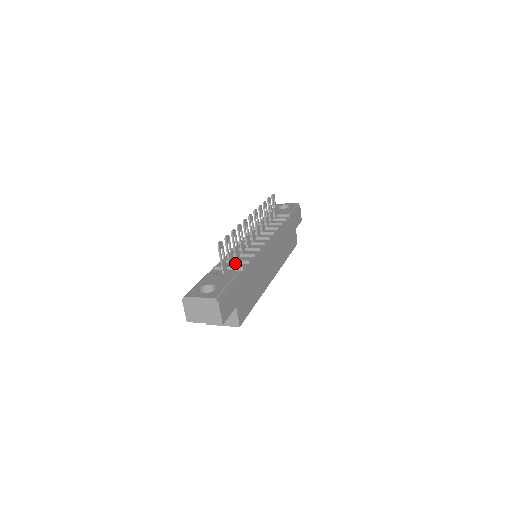
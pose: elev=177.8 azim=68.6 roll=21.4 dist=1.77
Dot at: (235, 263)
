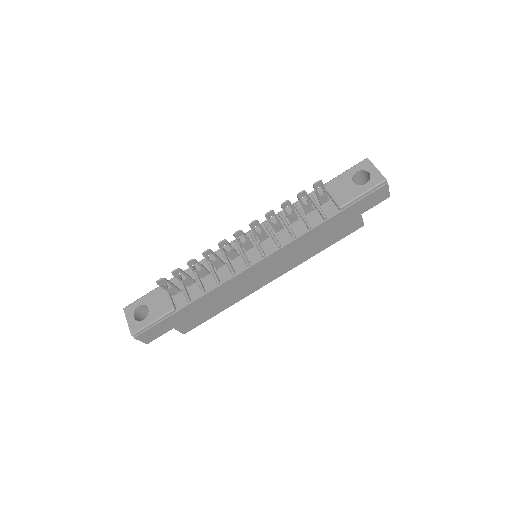
Dot at: (197, 281)
